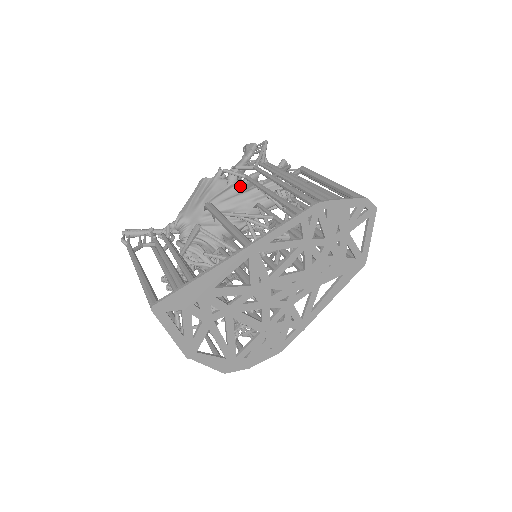
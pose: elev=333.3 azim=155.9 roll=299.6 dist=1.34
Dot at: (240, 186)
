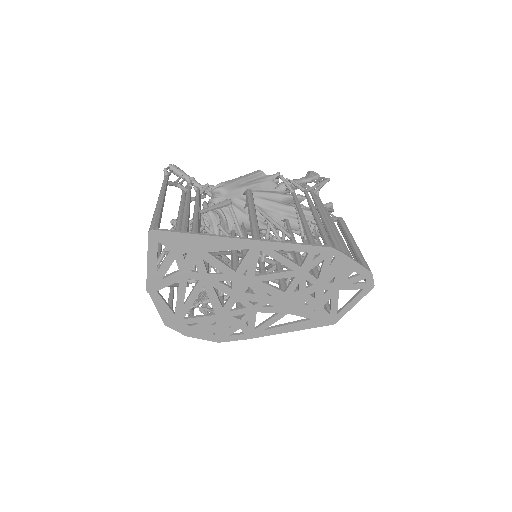
Dot at: (284, 197)
